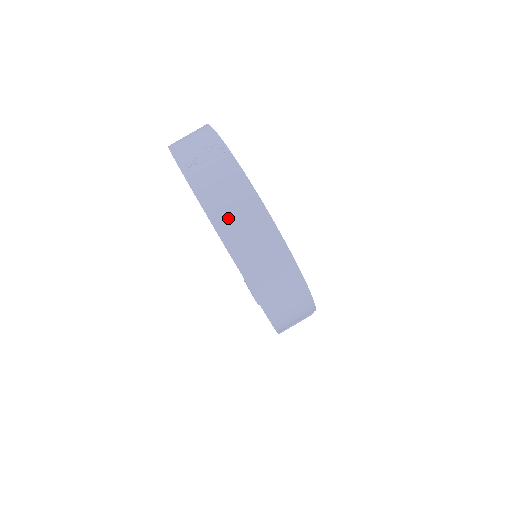
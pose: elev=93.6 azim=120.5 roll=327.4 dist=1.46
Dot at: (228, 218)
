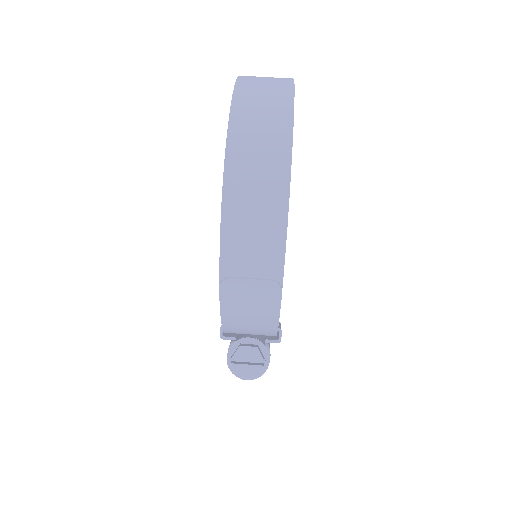
Dot at: (254, 80)
